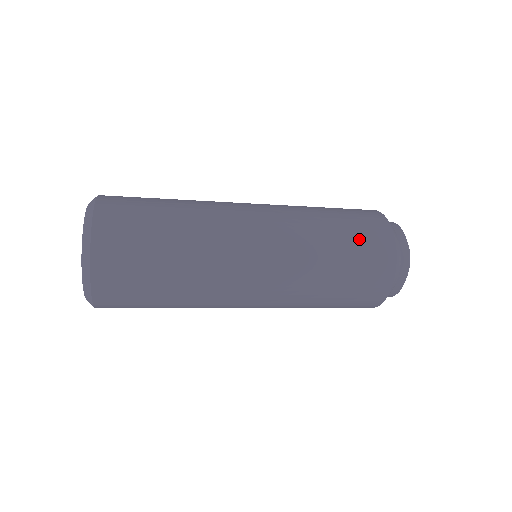
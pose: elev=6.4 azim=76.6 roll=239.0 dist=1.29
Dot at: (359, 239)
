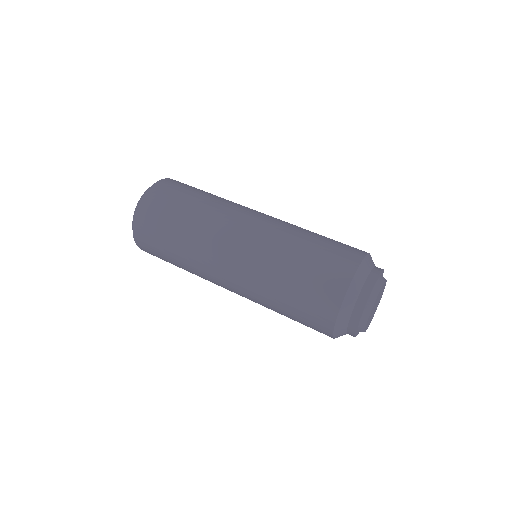
Dot at: (309, 288)
